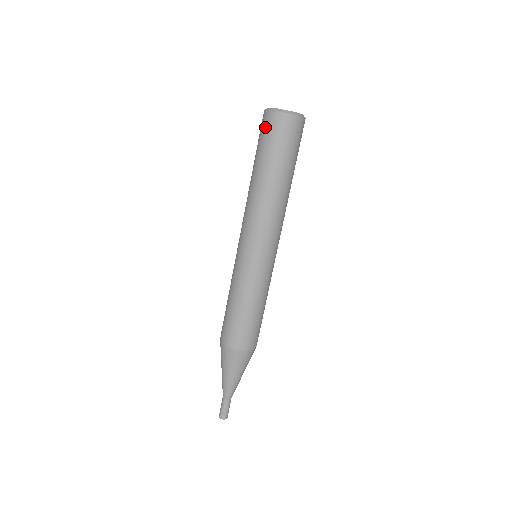
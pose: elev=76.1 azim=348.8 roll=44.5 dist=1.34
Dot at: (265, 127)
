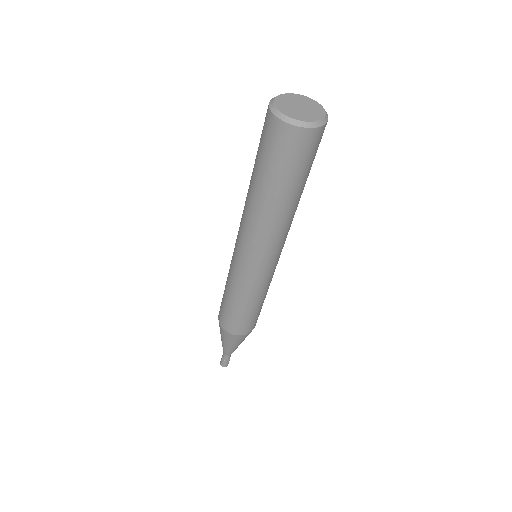
Dot at: (264, 129)
